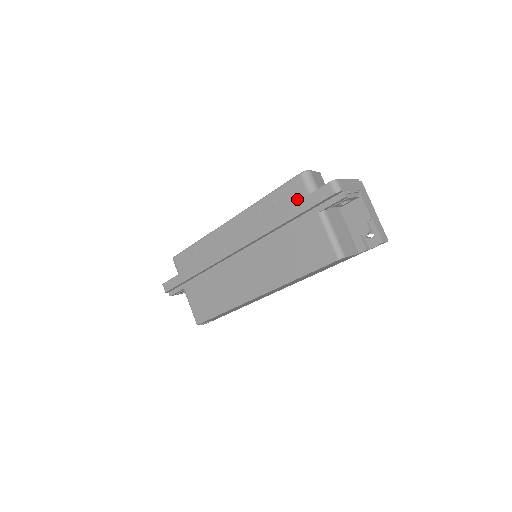
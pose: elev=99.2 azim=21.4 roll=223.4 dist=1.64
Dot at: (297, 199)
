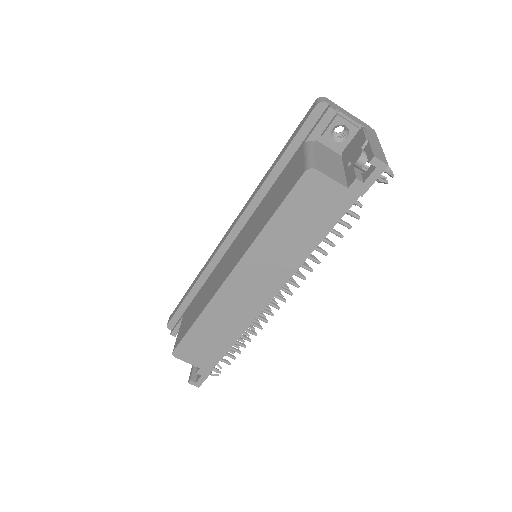
Dot at: occluded
